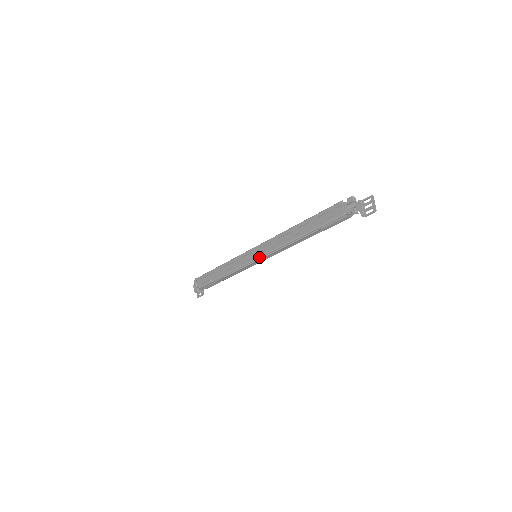
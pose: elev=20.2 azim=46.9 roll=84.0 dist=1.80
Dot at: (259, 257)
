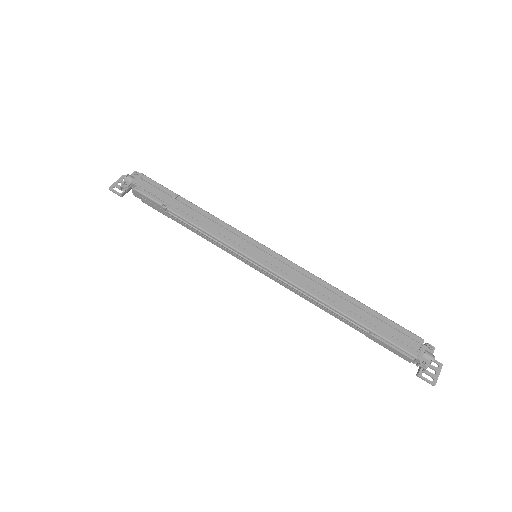
Dot at: (266, 266)
